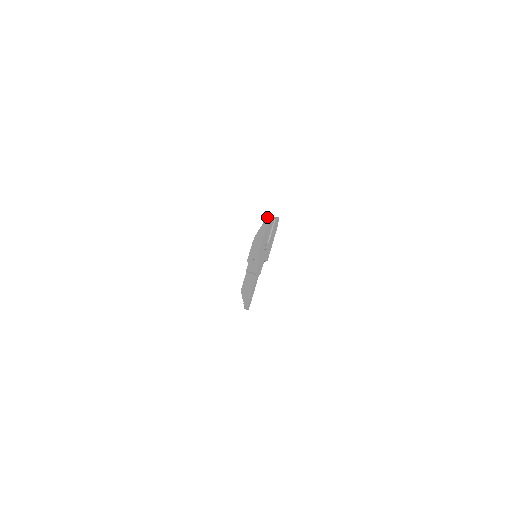
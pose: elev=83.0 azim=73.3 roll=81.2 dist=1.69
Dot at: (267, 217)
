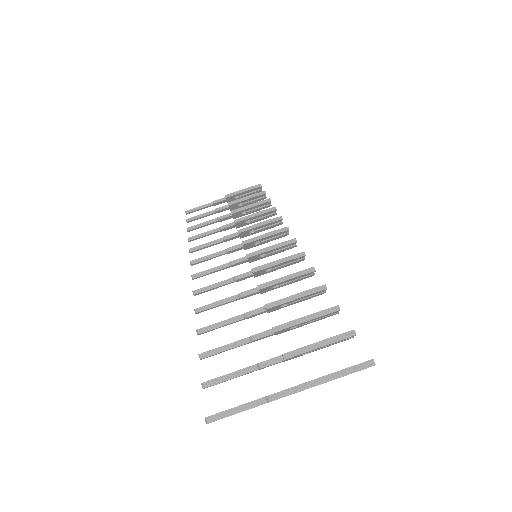
Dot at: (367, 361)
